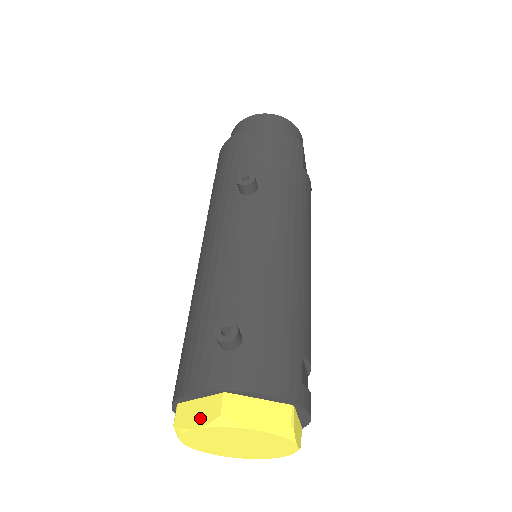
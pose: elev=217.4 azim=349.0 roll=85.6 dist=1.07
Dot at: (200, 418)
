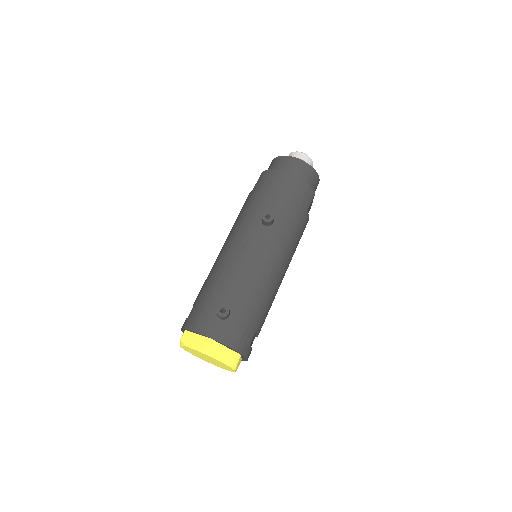
Dot at: (195, 344)
